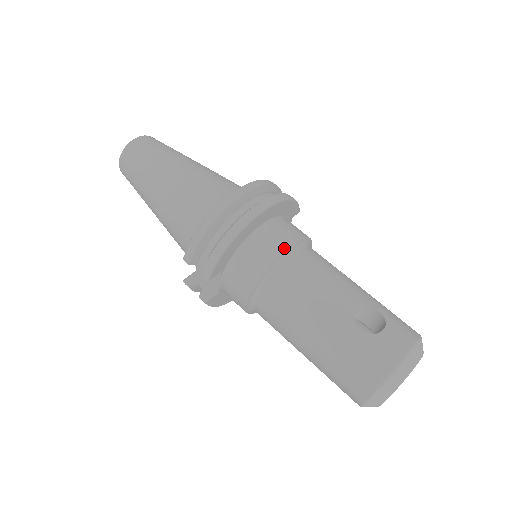
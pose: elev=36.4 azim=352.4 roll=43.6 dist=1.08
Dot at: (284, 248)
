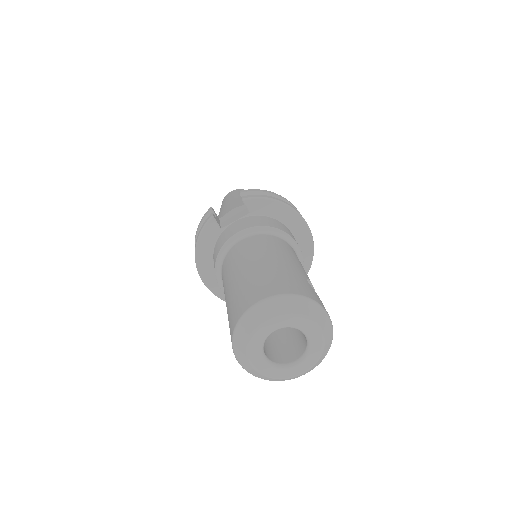
Dot at: (297, 243)
